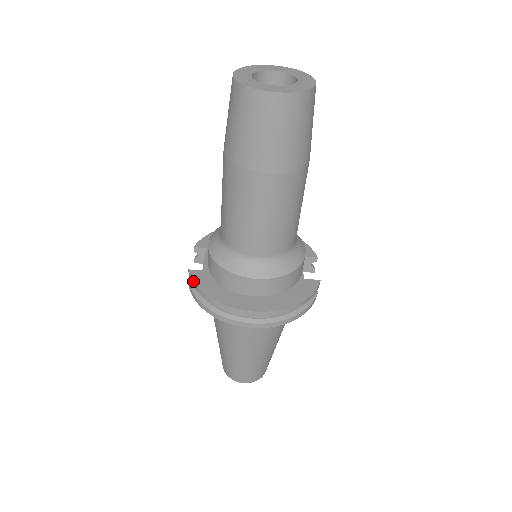
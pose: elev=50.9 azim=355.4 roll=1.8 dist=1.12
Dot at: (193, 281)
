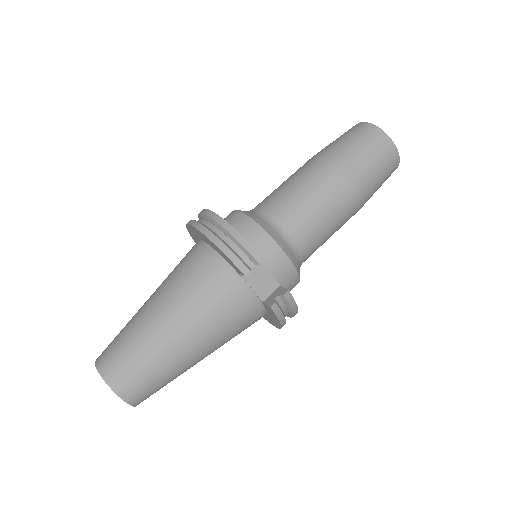
Dot at: occluded
